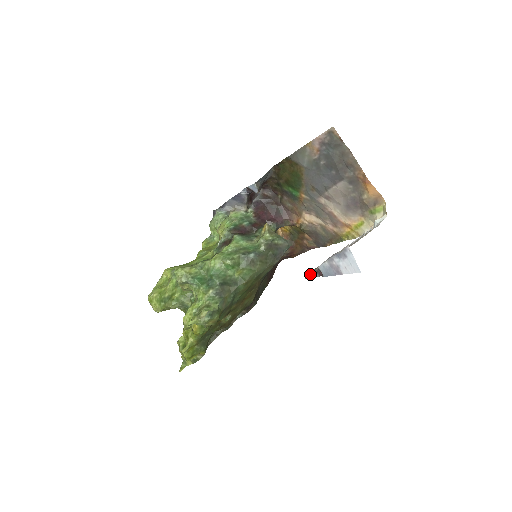
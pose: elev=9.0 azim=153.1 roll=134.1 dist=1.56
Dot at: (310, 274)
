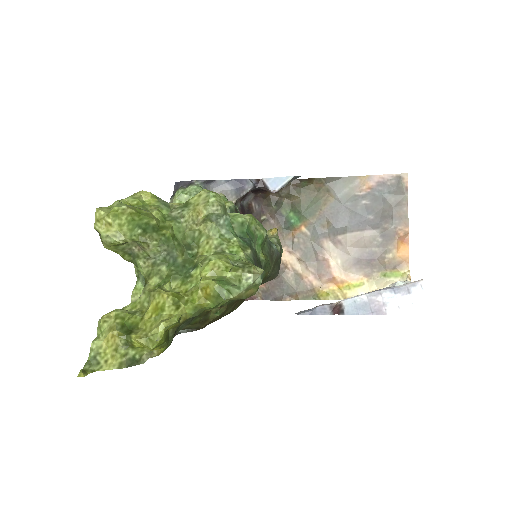
Dot at: (316, 309)
